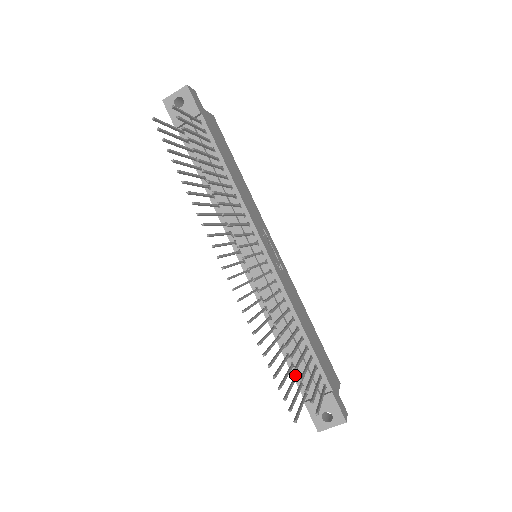
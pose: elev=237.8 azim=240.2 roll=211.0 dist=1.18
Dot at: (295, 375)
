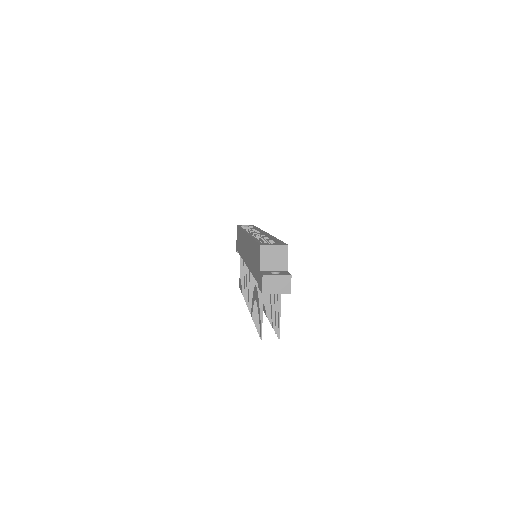
Dot at: occluded
